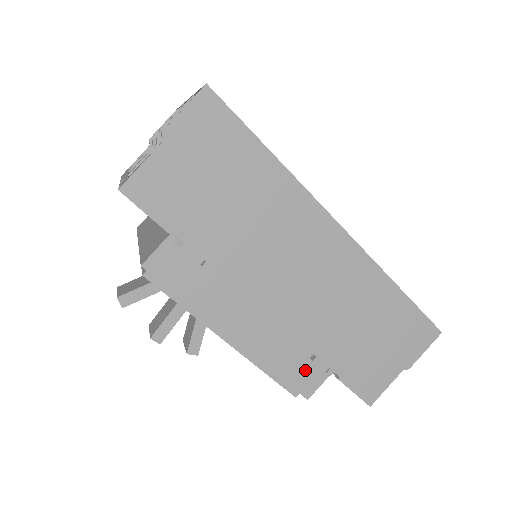
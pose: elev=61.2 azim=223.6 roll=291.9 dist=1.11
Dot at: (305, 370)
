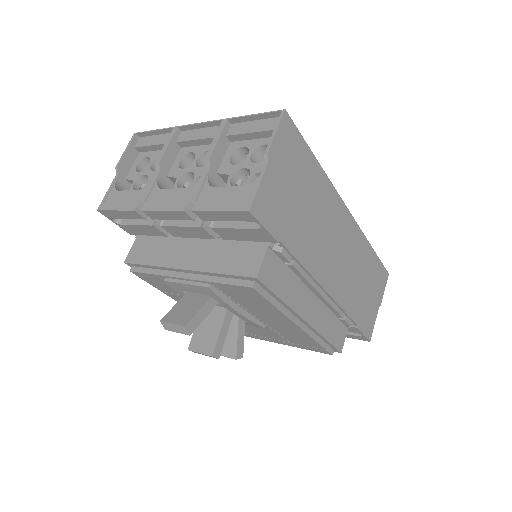
Dot at: (338, 330)
